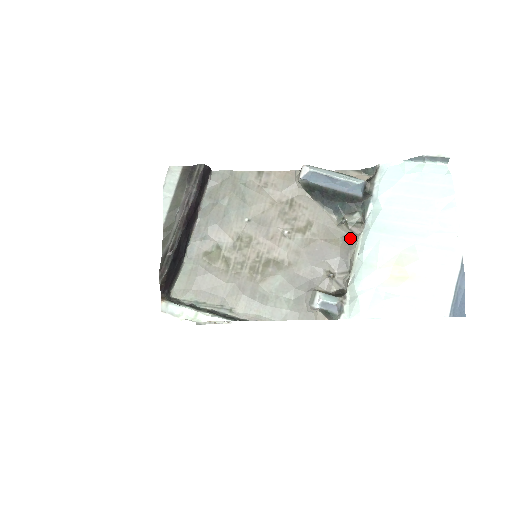
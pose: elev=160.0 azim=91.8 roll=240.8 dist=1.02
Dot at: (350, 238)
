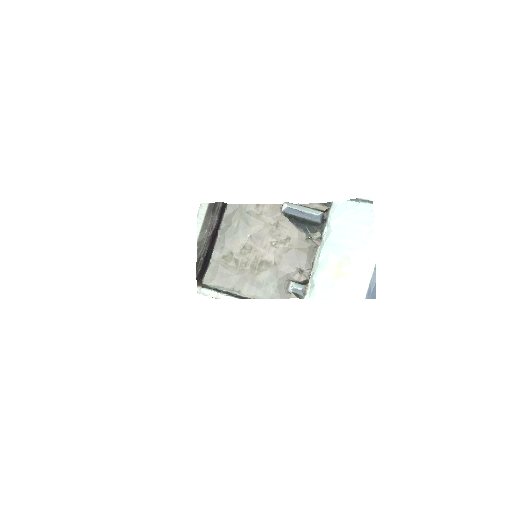
Dot at: (313, 248)
